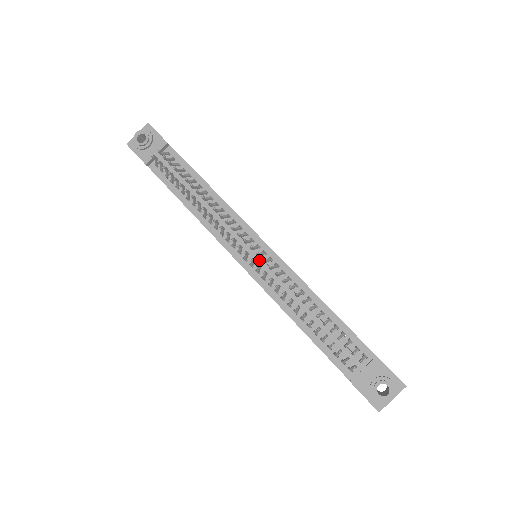
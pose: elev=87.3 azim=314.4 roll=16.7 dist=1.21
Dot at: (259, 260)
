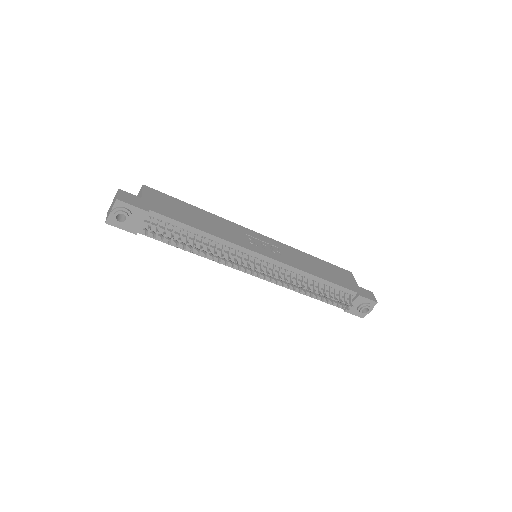
Dot at: occluded
